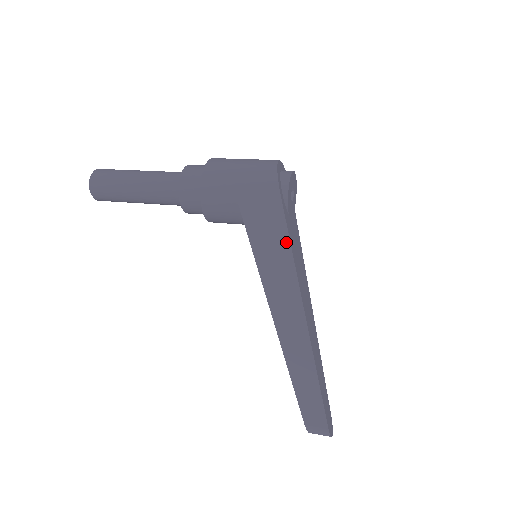
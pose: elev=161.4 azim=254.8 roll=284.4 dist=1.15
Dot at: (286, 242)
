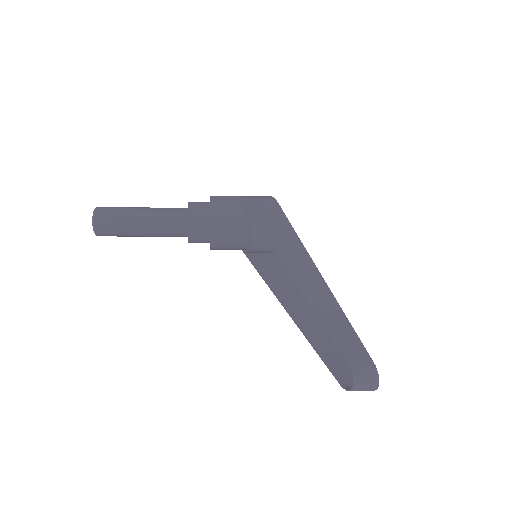
Dot at: (288, 225)
